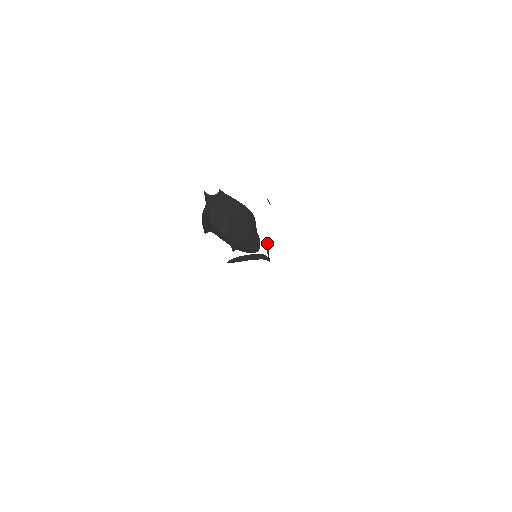
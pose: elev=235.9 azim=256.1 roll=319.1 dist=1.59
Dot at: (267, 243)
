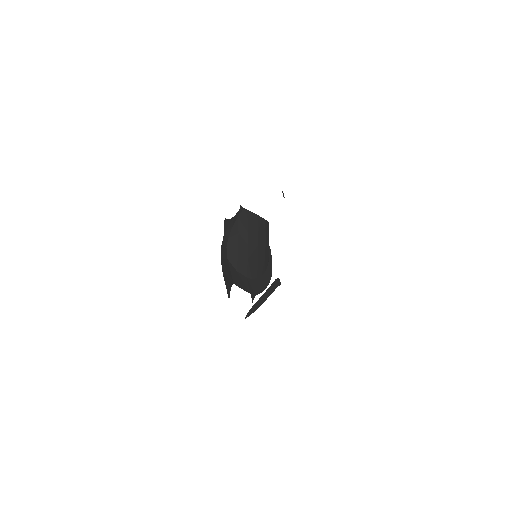
Dot at: occluded
